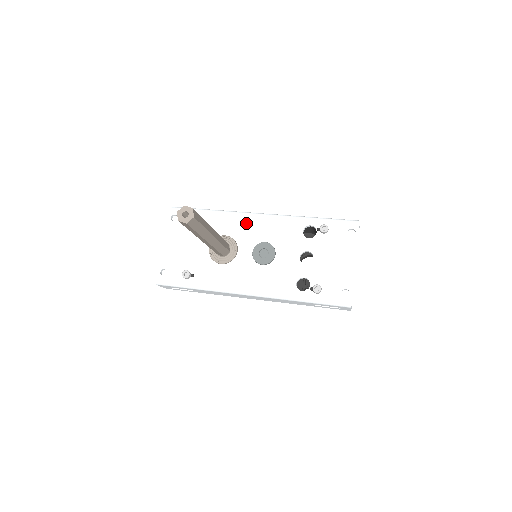
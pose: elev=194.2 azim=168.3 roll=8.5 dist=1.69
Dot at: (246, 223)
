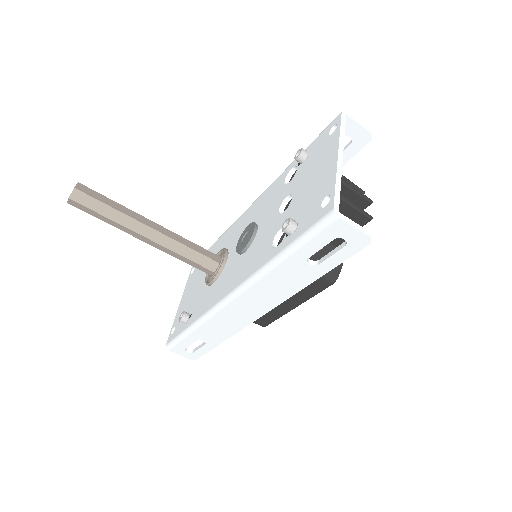
Dot at: (239, 224)
